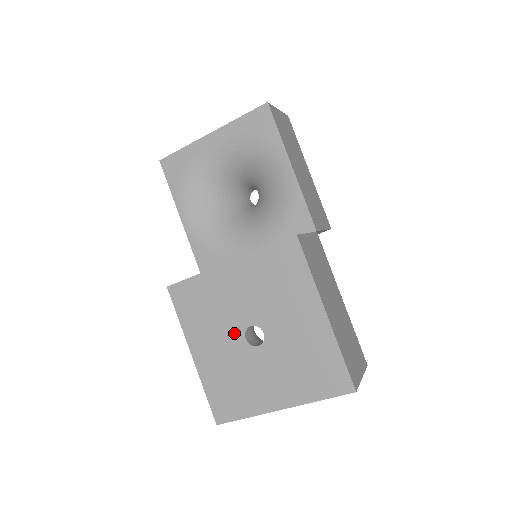
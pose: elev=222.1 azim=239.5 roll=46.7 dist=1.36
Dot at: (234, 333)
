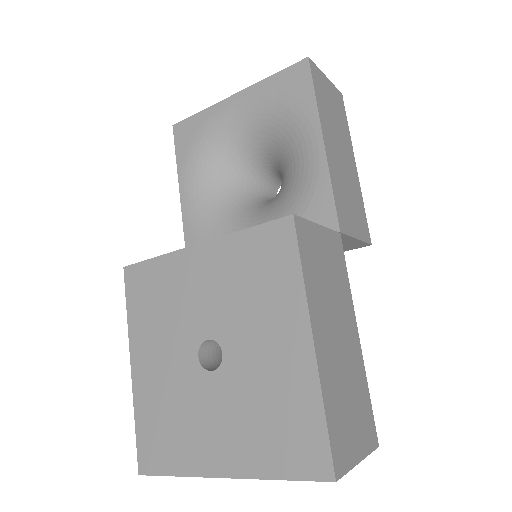
Dot at: (186, 345)
